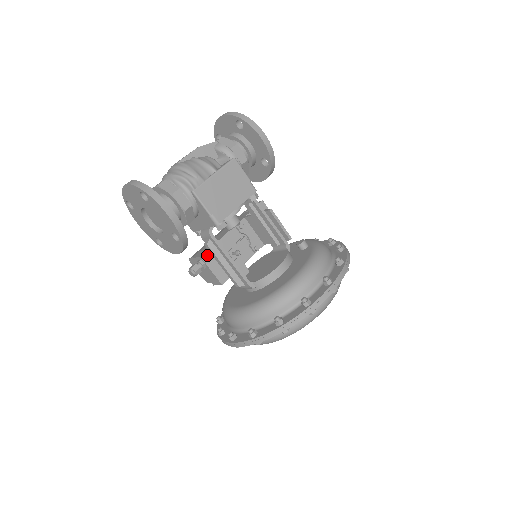
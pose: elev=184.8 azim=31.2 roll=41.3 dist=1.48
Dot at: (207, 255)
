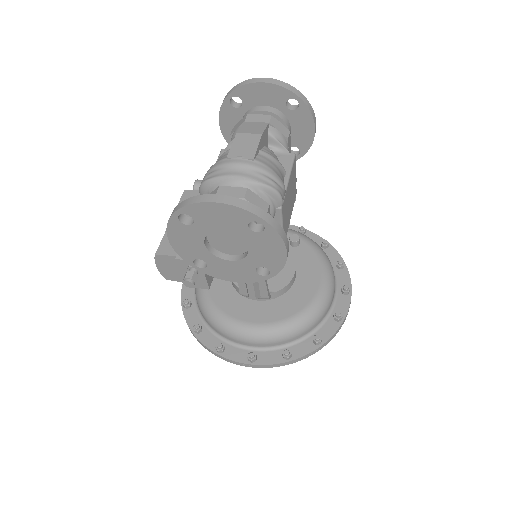
Dot at: occluded
